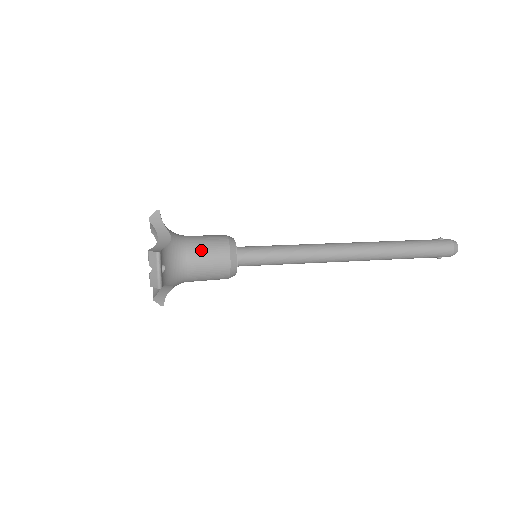
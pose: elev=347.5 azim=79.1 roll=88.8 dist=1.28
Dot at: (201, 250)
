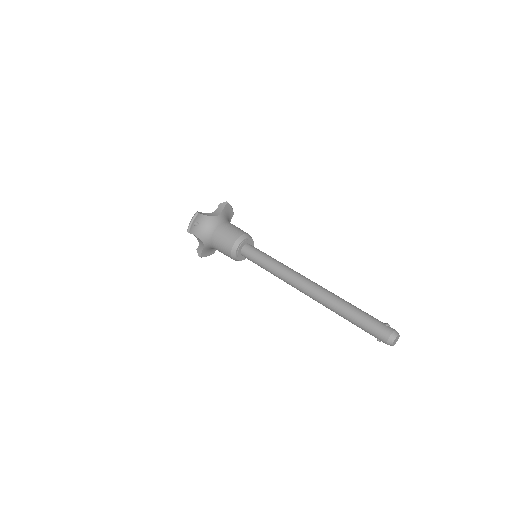
Dot at: (225, 230)
